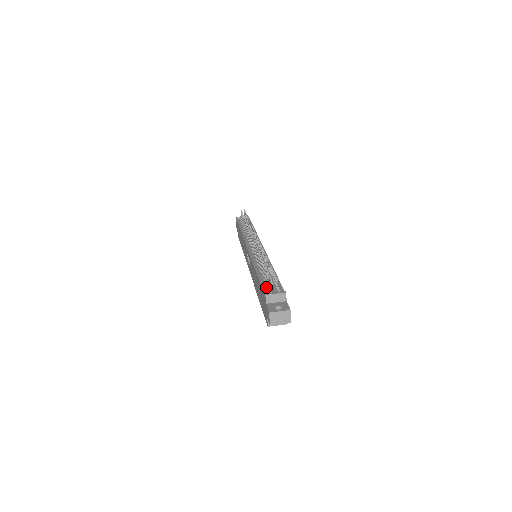
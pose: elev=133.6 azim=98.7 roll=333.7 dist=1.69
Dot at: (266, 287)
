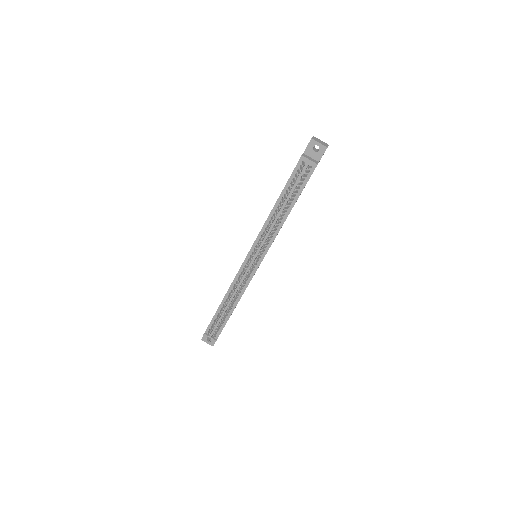
Dot at: (212, 325)
